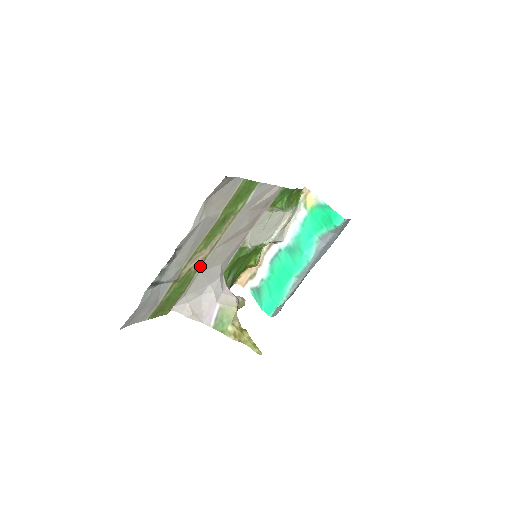
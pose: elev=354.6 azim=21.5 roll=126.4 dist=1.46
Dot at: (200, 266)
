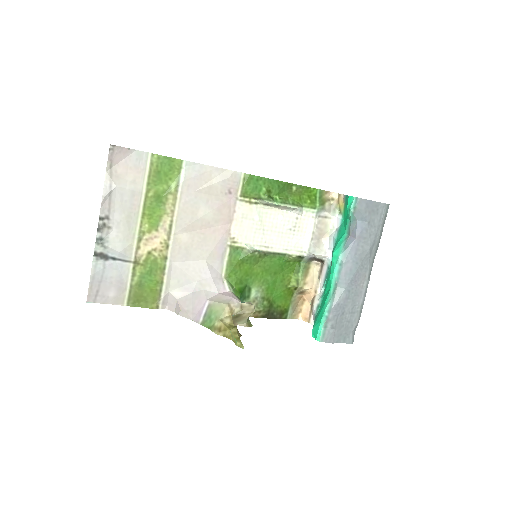
Dot at: (167, 254)
